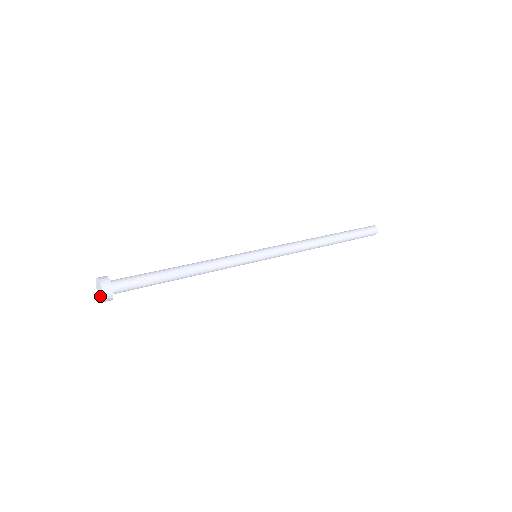
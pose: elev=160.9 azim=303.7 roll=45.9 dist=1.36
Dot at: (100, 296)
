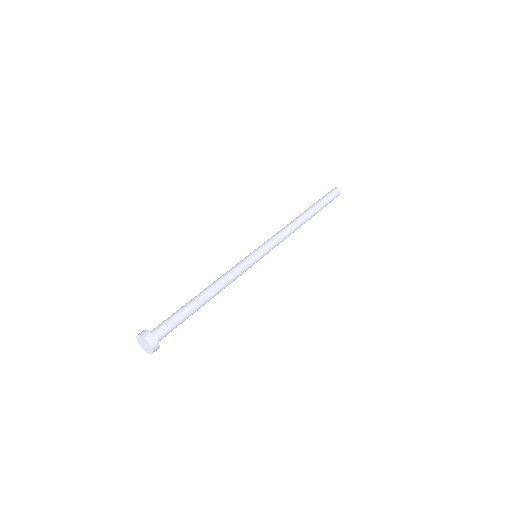
Dot at: (142, 345)
